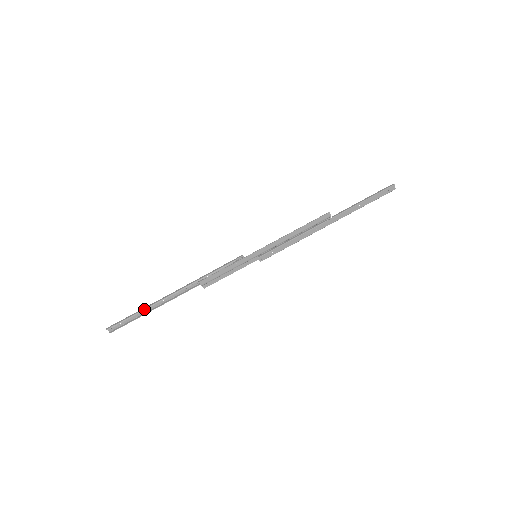
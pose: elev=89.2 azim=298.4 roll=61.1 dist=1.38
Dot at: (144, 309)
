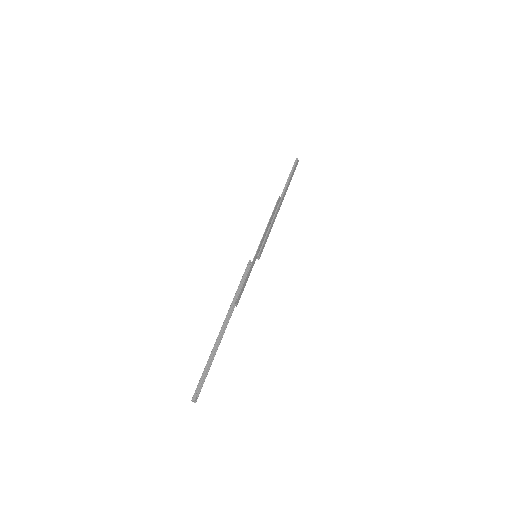
Dot at: (212, 357)
